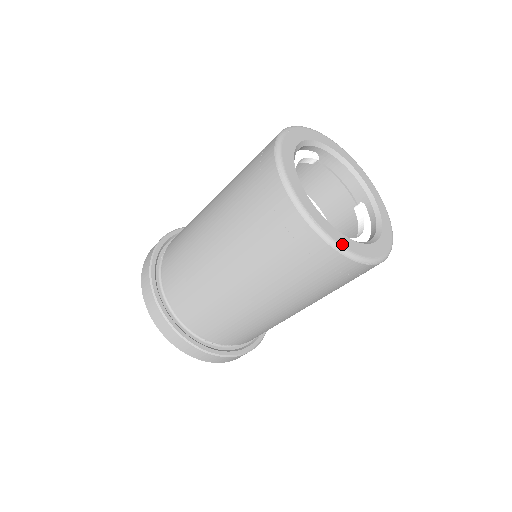
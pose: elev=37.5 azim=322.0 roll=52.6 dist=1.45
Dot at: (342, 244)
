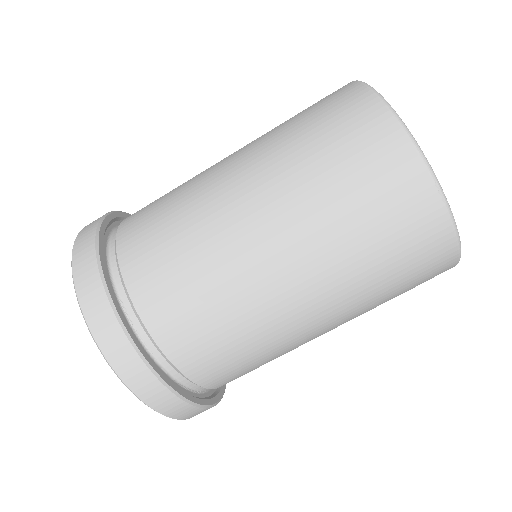
Dot at: (413, 138)
